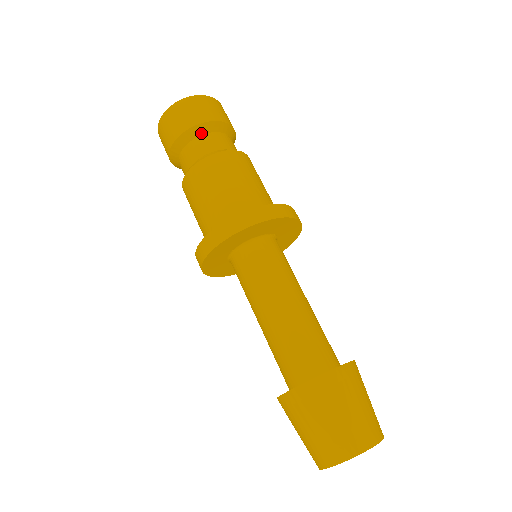
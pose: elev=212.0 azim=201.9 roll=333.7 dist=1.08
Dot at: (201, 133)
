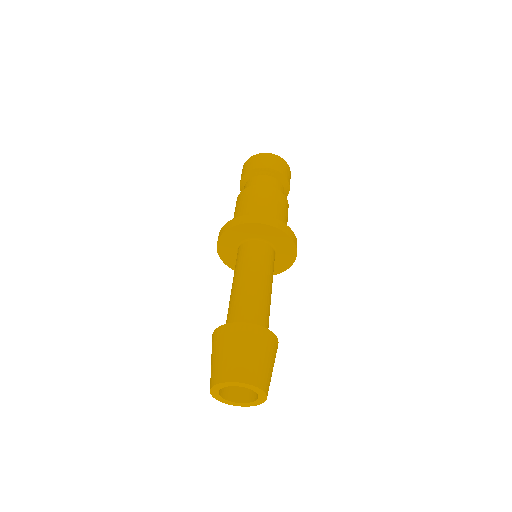
Dot at: (248, 179)
